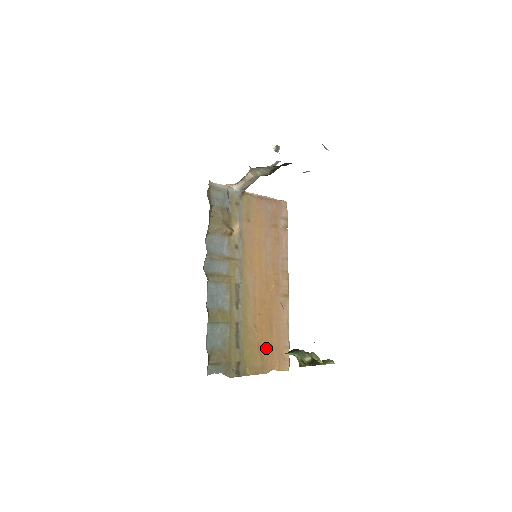
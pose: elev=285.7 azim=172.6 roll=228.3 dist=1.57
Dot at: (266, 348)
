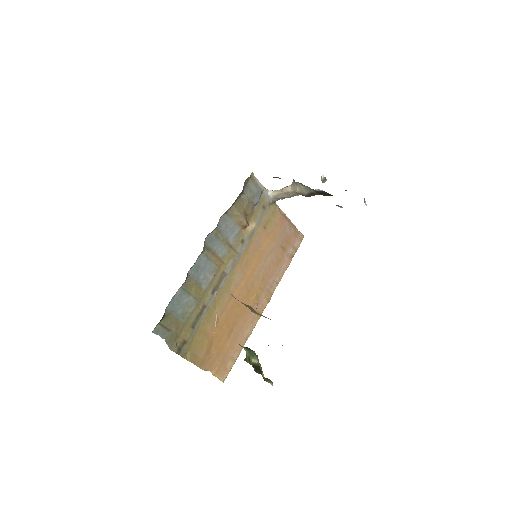
Dot at: (216, 347)
